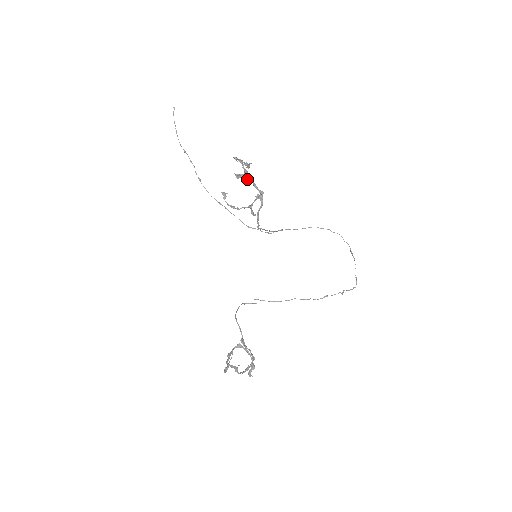
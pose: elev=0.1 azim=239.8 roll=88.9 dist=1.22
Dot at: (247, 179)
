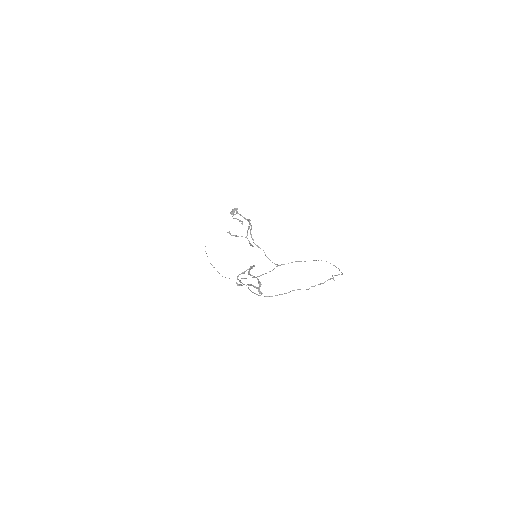
Dot at: occluded
